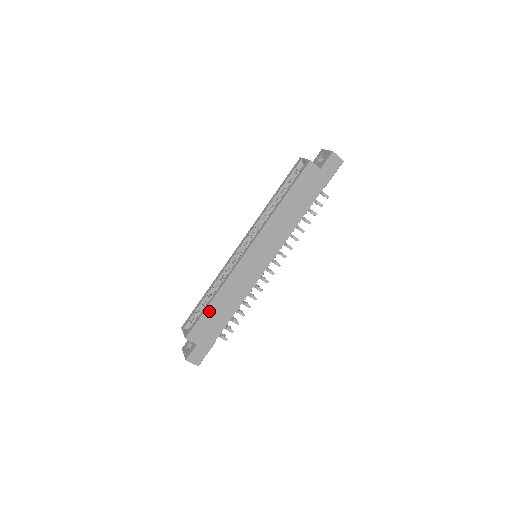
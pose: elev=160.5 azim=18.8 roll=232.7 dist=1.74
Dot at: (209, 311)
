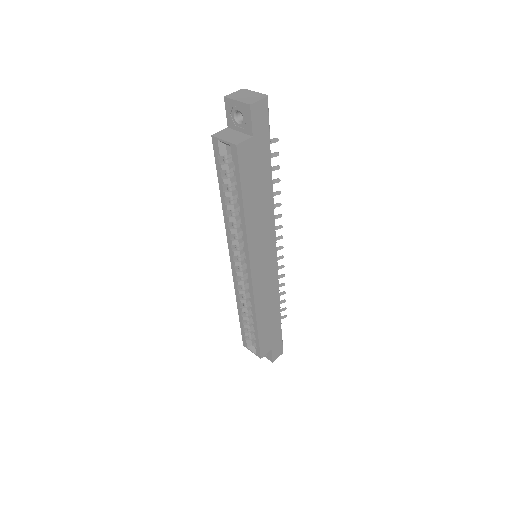
Dot at: (261, 330)
